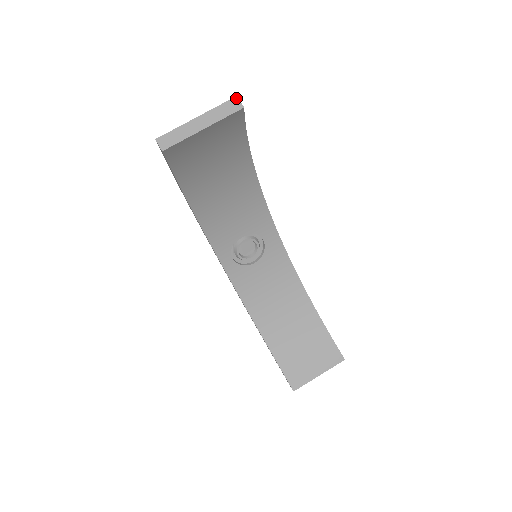
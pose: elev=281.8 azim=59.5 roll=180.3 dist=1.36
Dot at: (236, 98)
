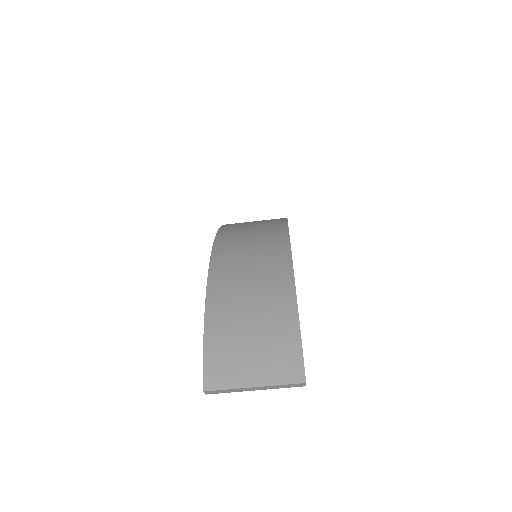
Dot at: (304, 384)
